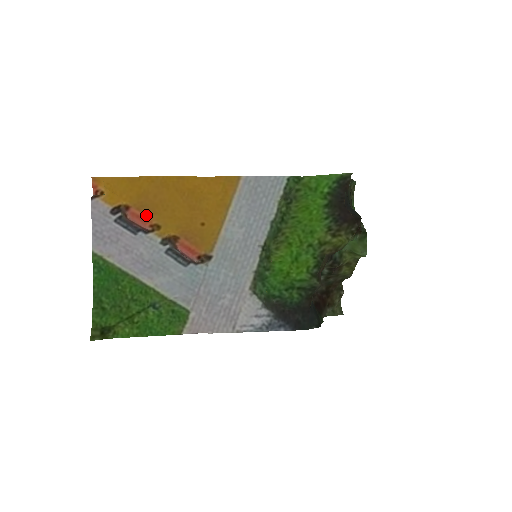
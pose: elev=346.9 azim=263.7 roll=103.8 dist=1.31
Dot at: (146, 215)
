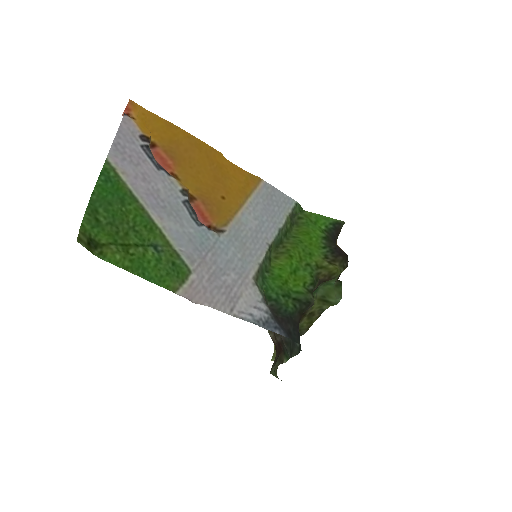
Dot at: (172, 161)
